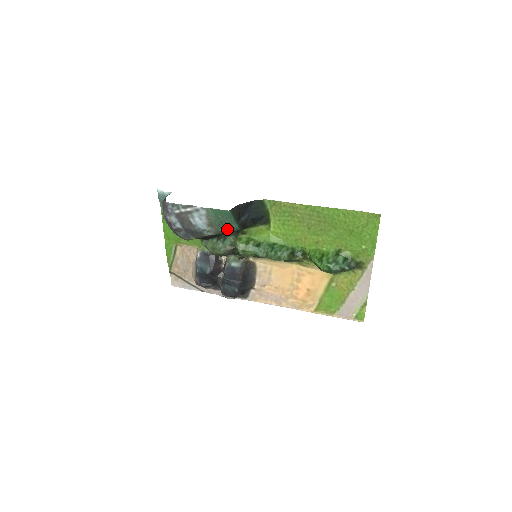
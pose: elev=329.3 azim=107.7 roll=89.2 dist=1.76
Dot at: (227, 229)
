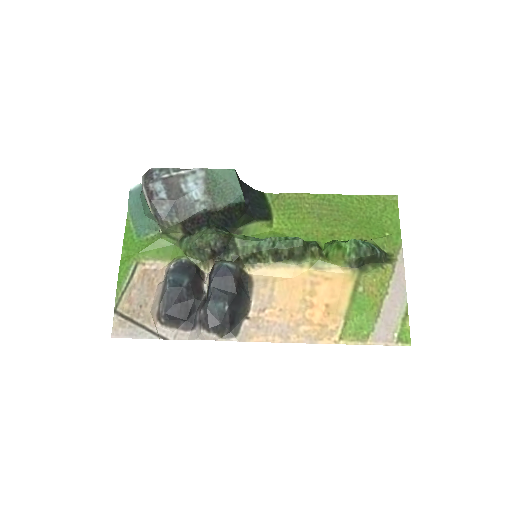
Dot at: (228, 199)
